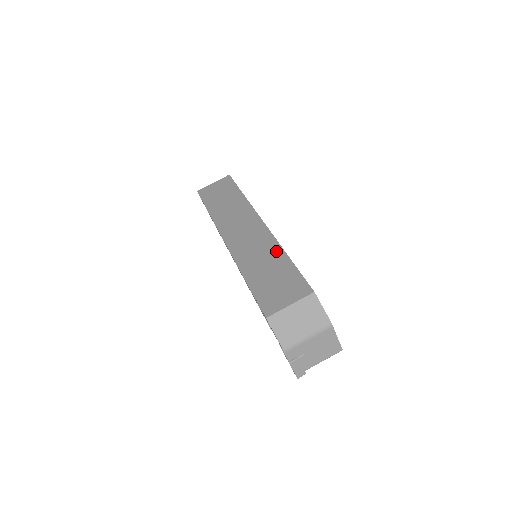
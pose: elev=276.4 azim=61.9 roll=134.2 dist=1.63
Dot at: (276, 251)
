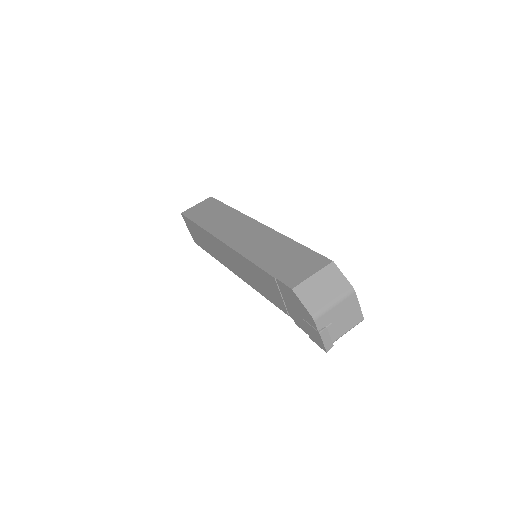
Dot at: (282, 240)
